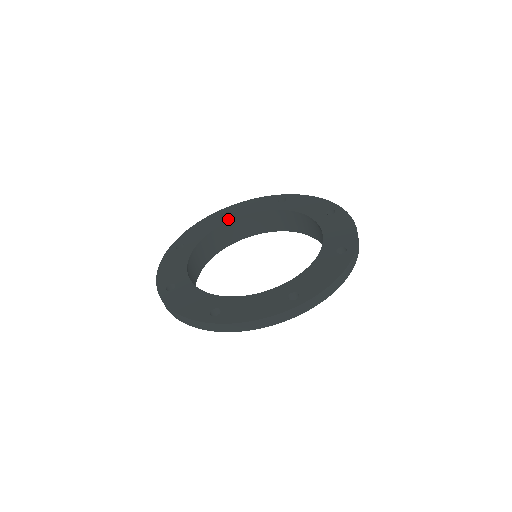
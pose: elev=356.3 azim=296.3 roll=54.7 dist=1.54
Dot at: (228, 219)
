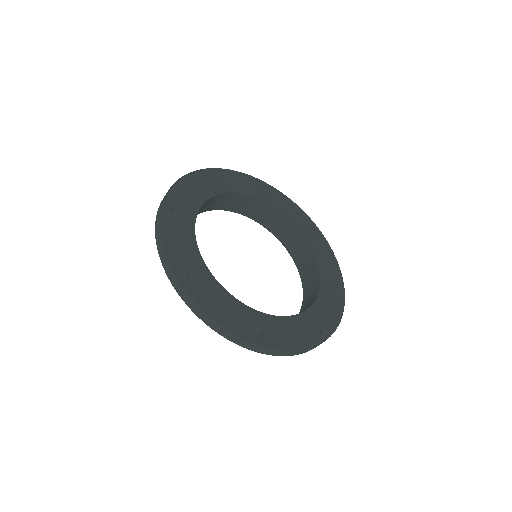
Dot at: (218, 190)
